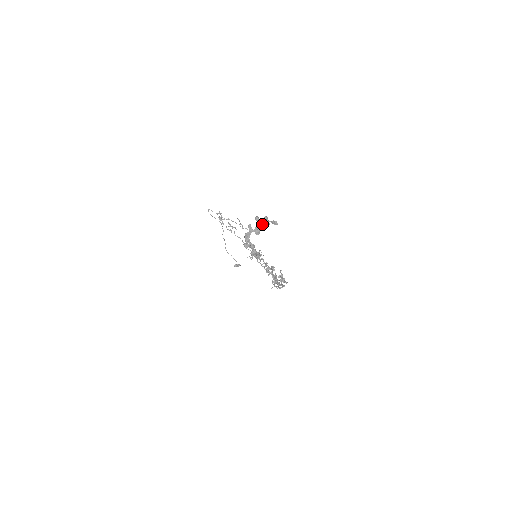
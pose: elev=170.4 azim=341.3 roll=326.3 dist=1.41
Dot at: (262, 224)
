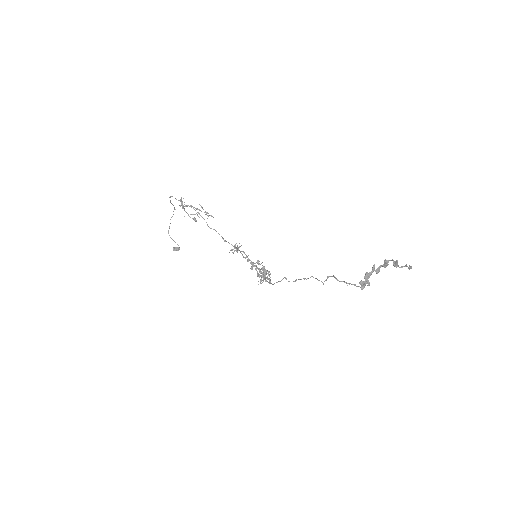
Dot at: (387, 265)
